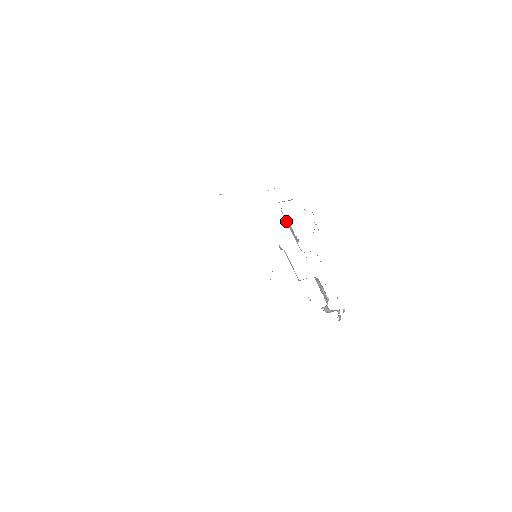
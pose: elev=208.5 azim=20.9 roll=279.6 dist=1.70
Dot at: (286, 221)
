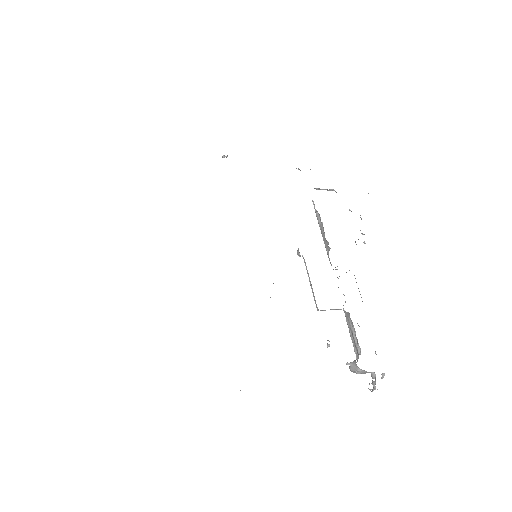
Dot at: (317, 217)
